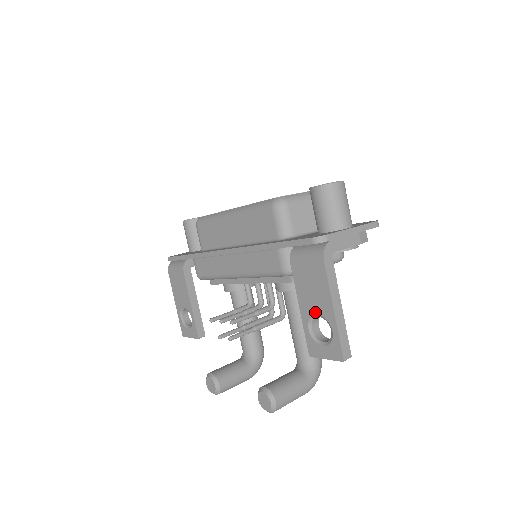
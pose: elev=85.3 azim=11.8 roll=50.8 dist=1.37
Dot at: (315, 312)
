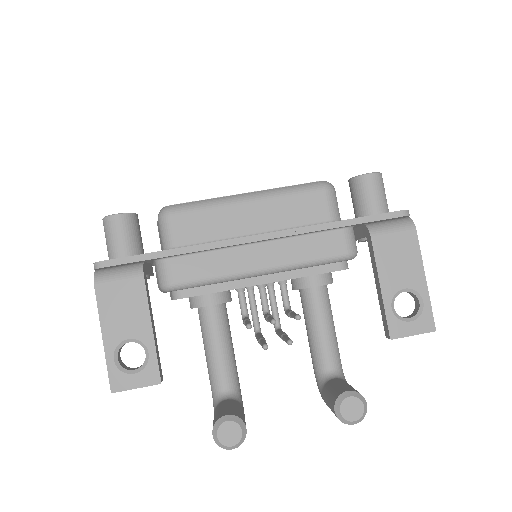
Dot at: (402, 286)
